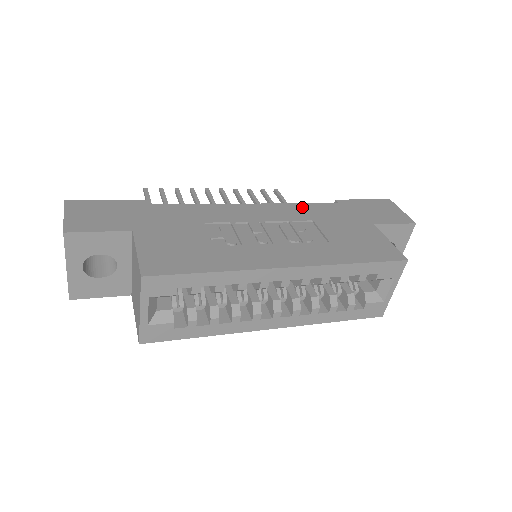
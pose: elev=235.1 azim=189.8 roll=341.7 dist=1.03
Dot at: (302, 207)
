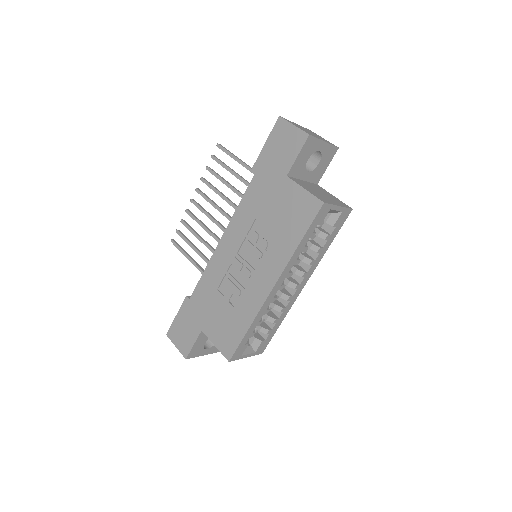
Dot at: (242, 208)
